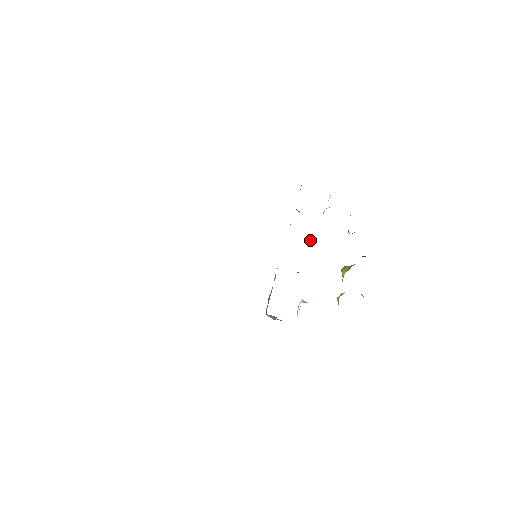
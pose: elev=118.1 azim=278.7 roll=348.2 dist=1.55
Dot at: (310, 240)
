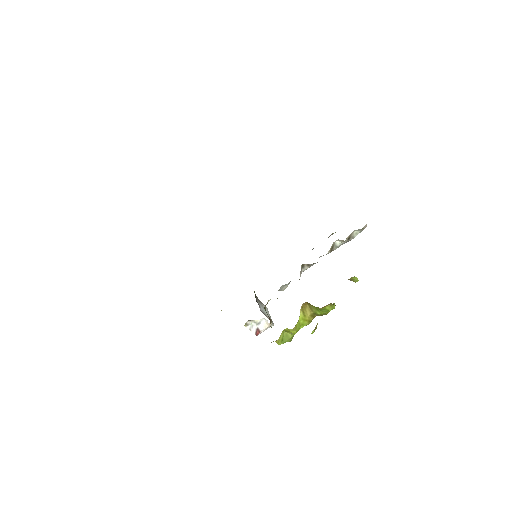
Dot at: (307, 265)
